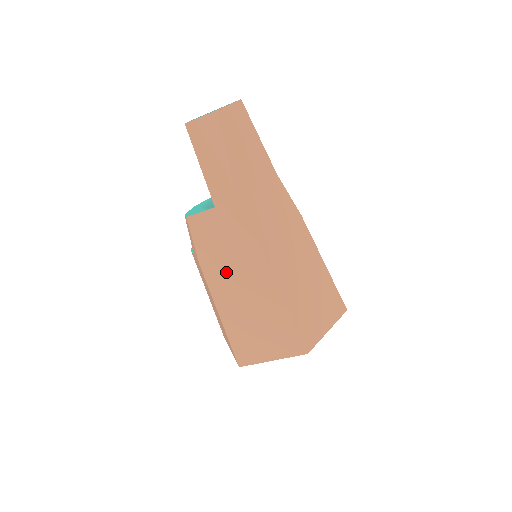
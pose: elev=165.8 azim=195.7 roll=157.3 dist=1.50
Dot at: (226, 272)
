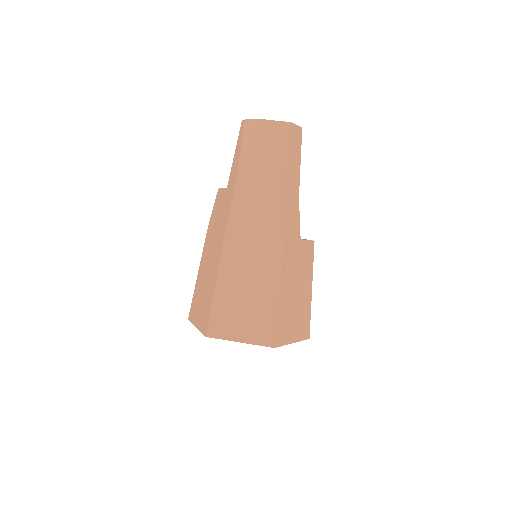
Dot at: (211, 240)
